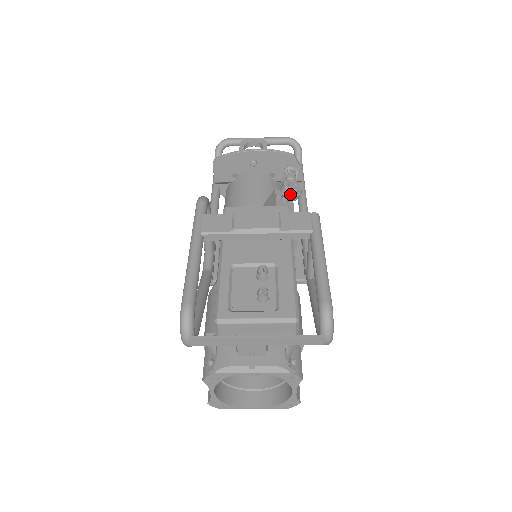
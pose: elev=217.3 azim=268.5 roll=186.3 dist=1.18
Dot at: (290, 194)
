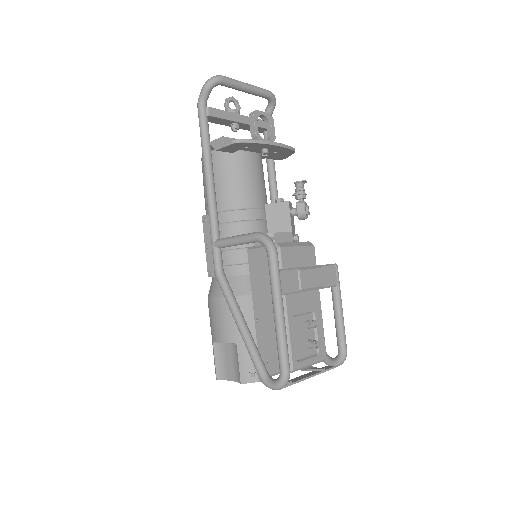
Dot at: (305, 218)
